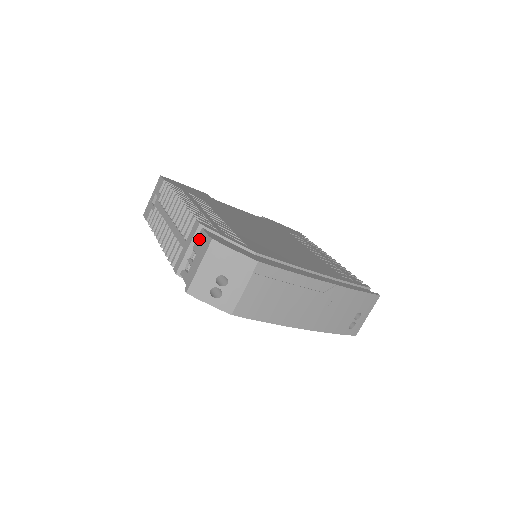
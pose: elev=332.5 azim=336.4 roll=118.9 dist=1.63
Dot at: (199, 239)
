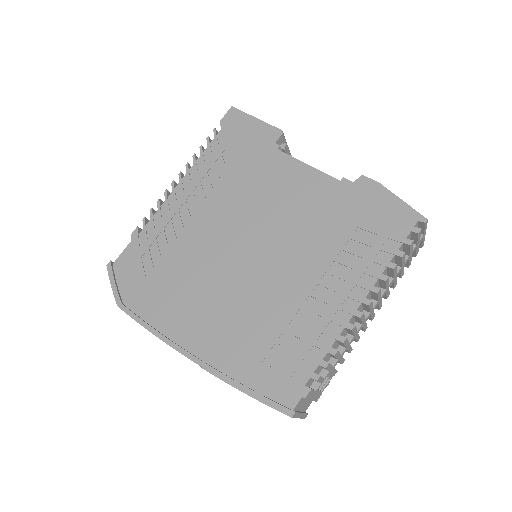
Dot at: occluded
